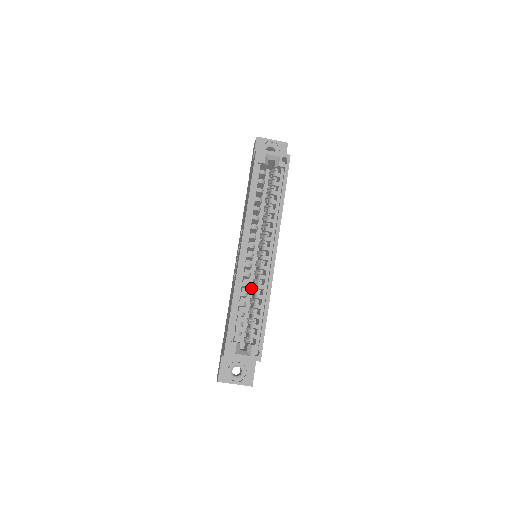
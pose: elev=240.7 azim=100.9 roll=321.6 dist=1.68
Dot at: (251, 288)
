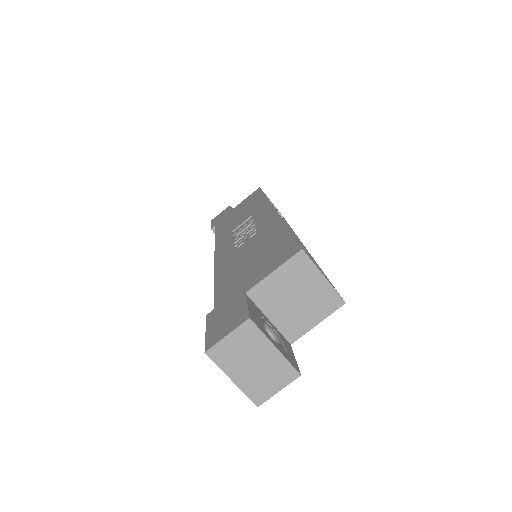
Dot at: occluded
